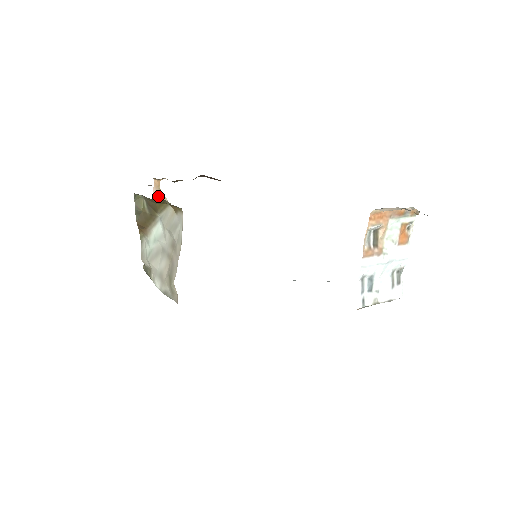
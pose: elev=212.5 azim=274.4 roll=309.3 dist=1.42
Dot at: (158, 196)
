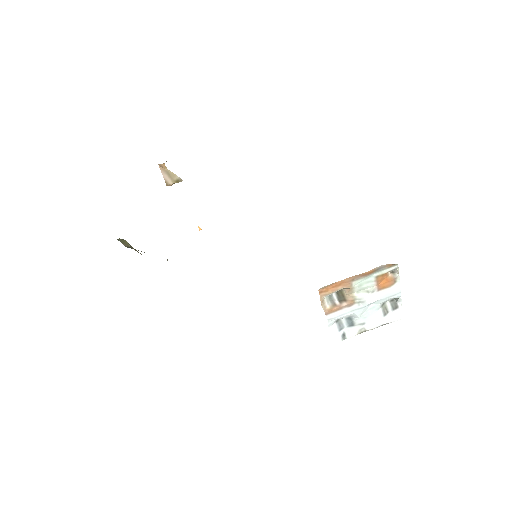
Dot at: (168, 177)
